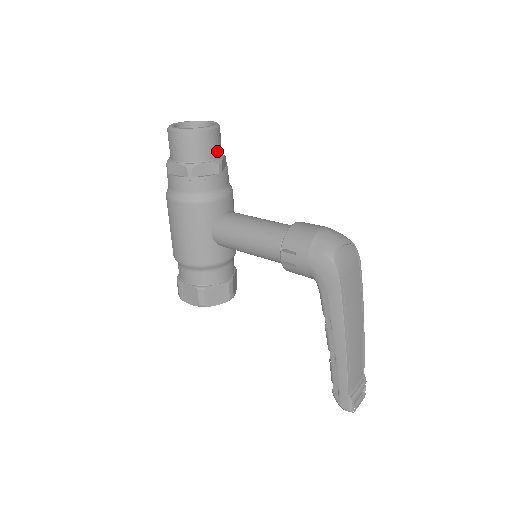
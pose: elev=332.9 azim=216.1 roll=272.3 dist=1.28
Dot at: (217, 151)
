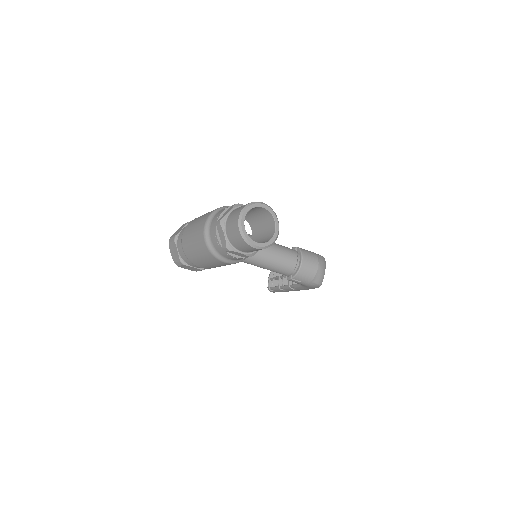
Dot at: occluded
